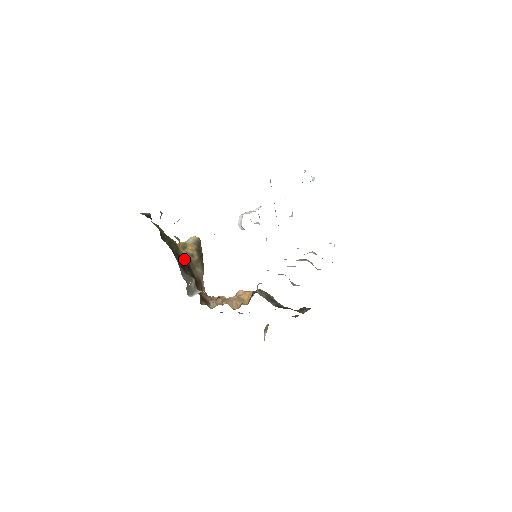
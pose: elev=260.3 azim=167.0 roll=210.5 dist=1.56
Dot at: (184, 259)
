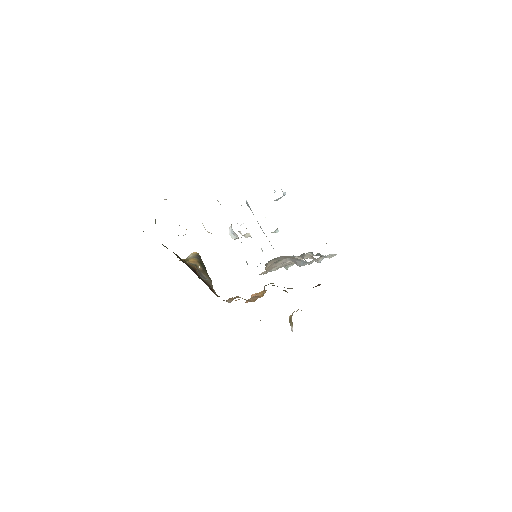
Dot at: (189, 265)
